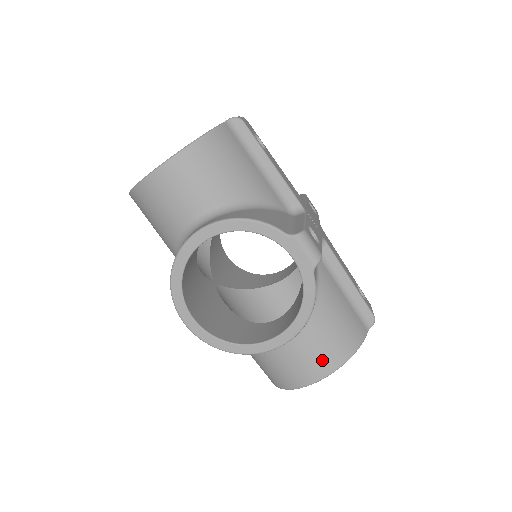
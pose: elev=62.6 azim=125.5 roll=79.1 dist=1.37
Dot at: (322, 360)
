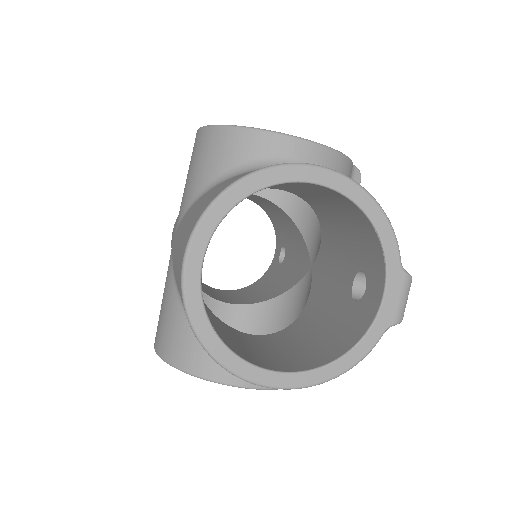
Dot at: occluded
